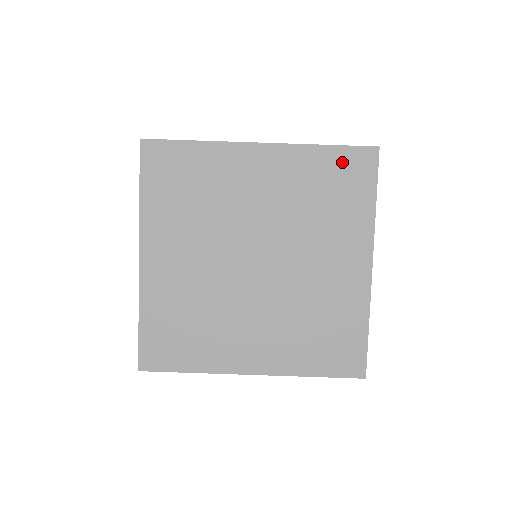
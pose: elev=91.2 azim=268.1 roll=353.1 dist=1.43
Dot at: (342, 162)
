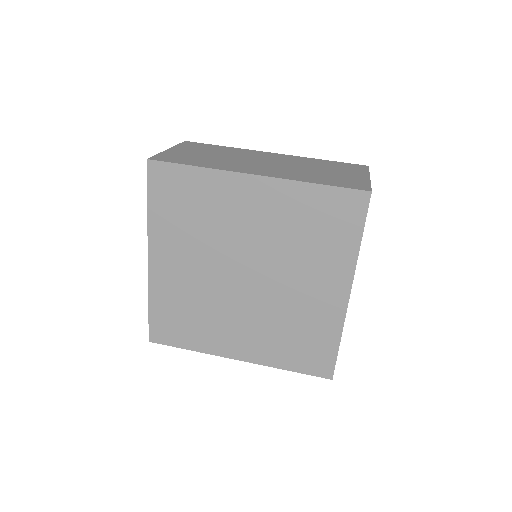
Dot at: (332, 202)
